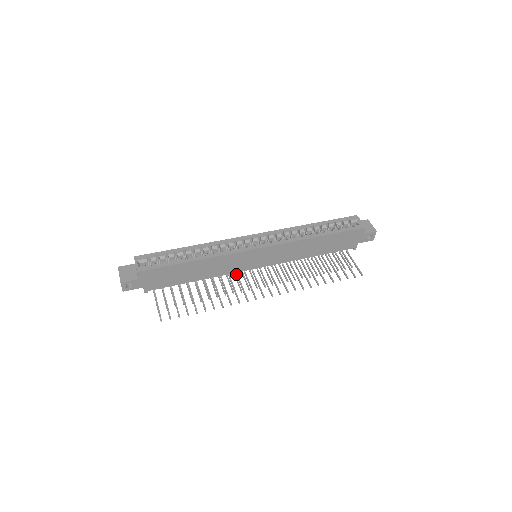
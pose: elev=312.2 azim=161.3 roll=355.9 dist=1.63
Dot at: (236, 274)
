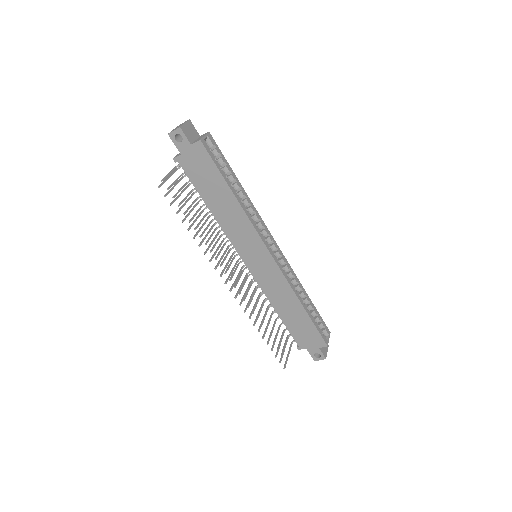
Dot at: (229, 245)
